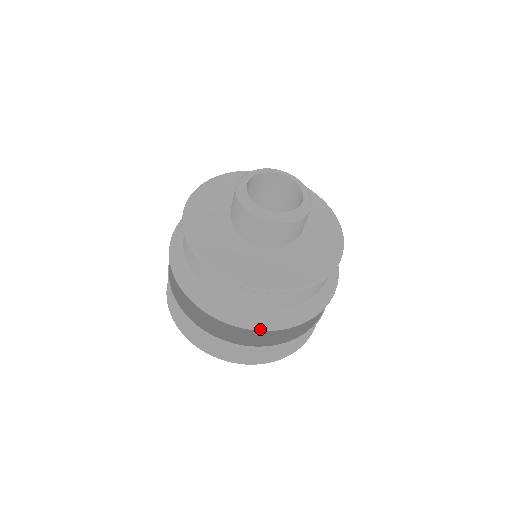
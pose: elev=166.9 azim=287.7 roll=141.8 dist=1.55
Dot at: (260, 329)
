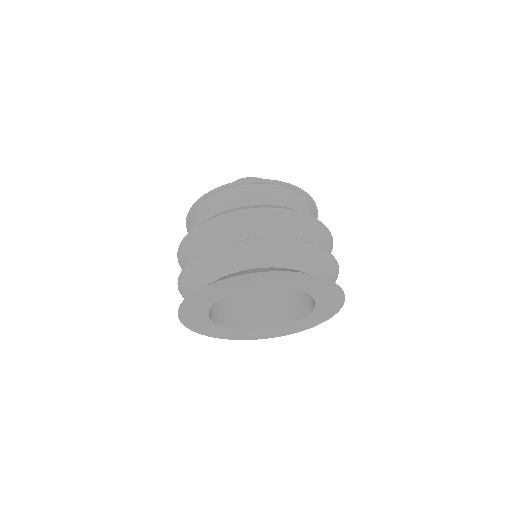
Dot at: (205, 222)
